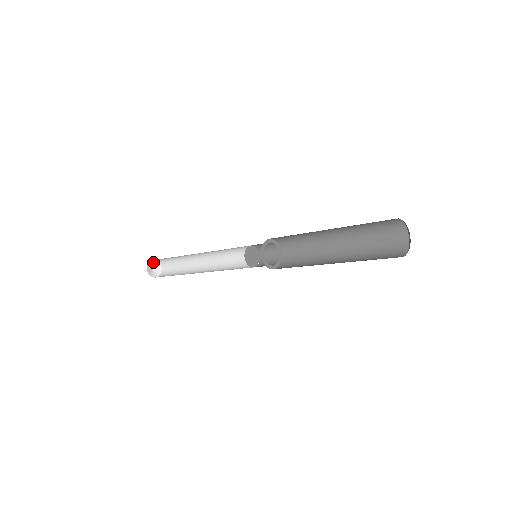
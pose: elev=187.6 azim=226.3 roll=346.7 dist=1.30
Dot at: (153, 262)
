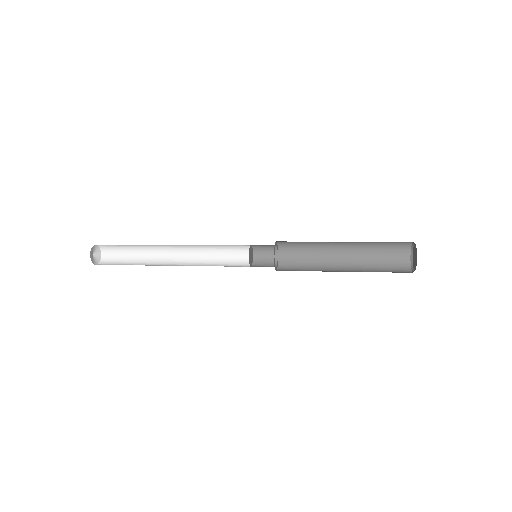
Dot at: (95, 247)
